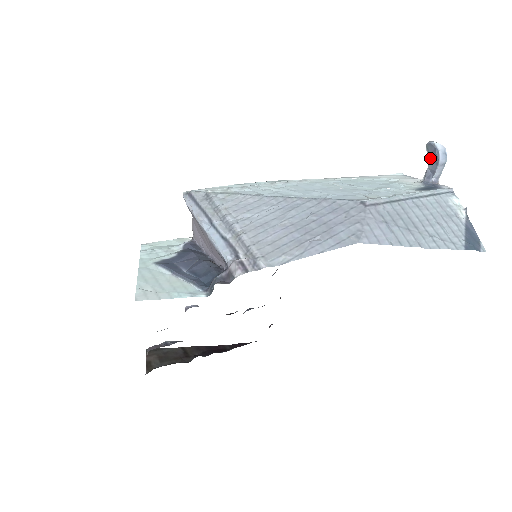
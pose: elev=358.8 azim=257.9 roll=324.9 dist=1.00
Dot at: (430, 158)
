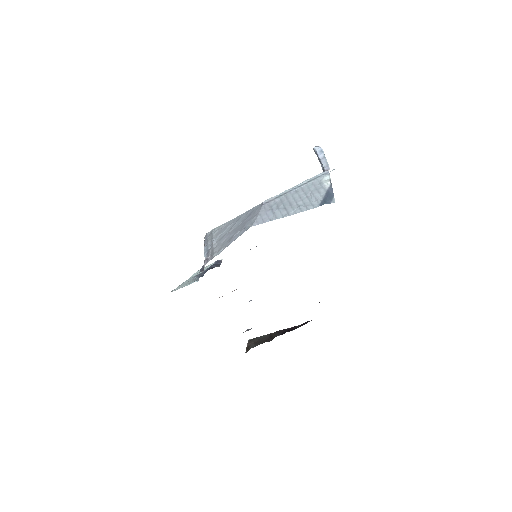
Dot at: occluded
